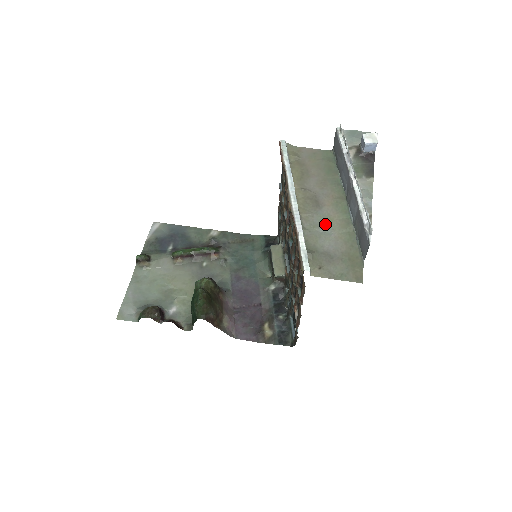
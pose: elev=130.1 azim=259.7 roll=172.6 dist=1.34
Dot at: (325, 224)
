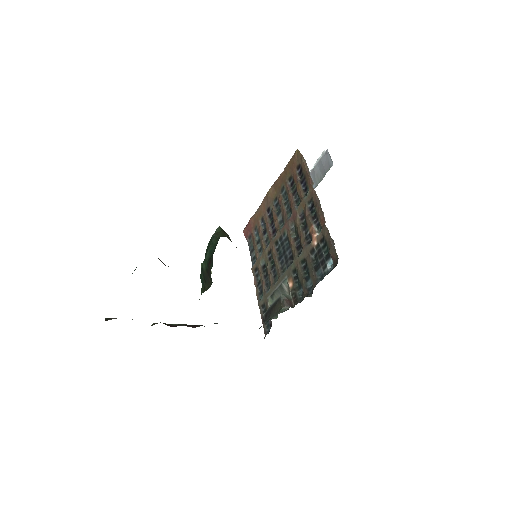
Dot at: occluded
